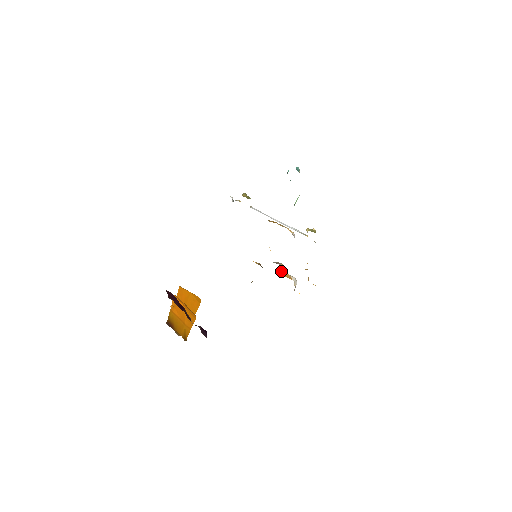
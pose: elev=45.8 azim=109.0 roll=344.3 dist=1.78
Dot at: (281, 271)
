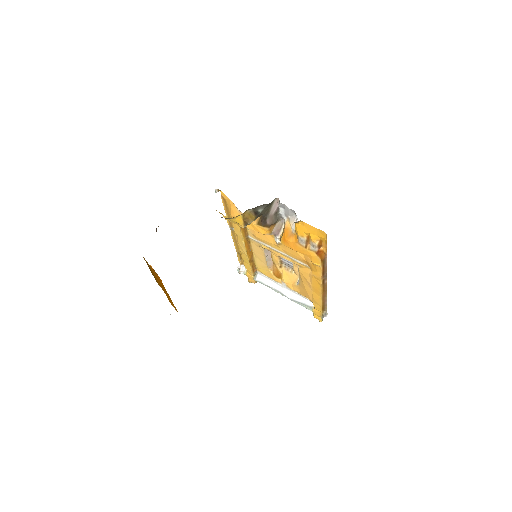
Dot at: (281, 237)
